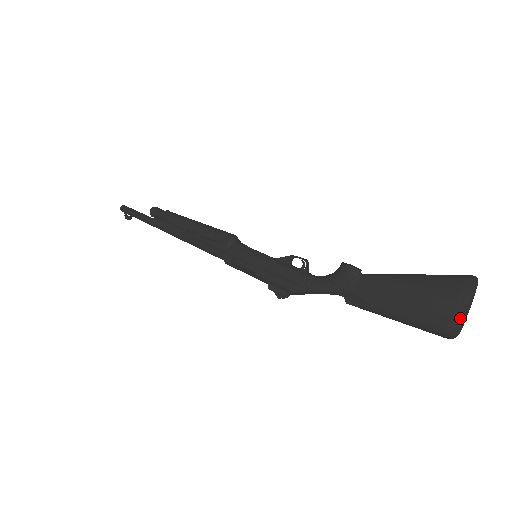
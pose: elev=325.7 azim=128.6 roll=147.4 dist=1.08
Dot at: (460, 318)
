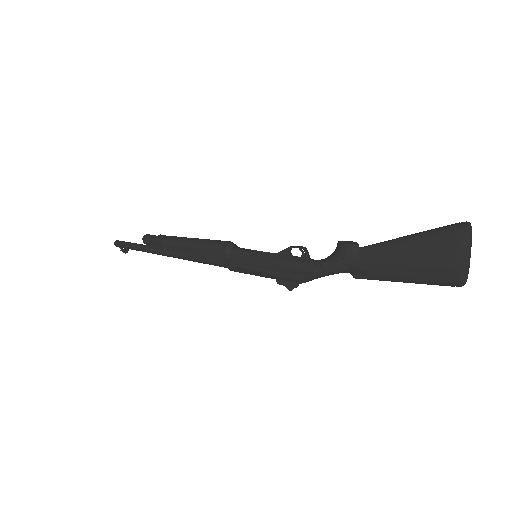
Dot at: (464, 267)
